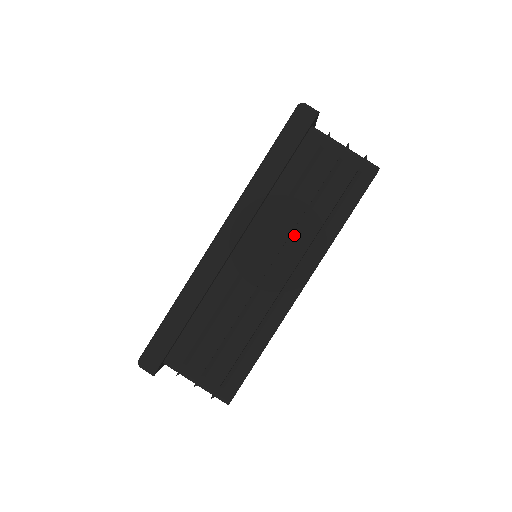
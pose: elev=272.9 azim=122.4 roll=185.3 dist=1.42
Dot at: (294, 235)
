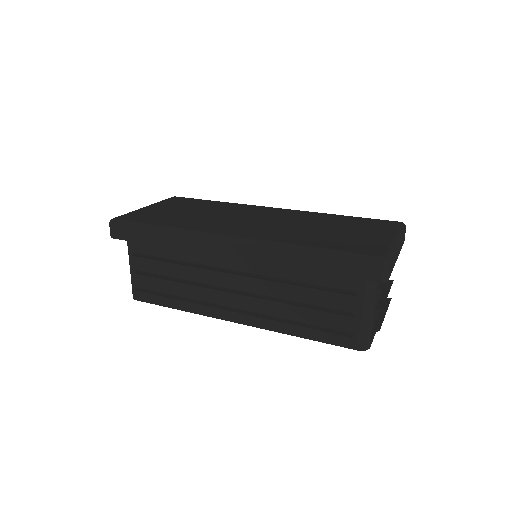
Dot at: (270, 300)
